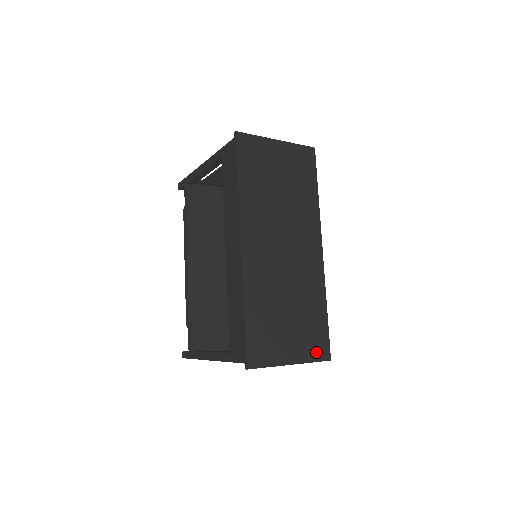
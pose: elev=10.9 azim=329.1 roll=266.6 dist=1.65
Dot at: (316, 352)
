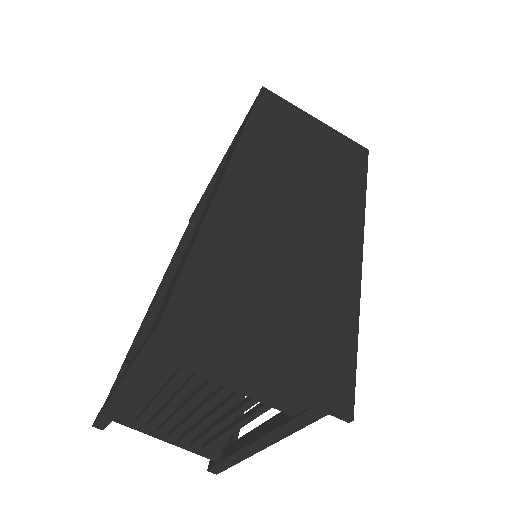
Dot at: (322, 386)
